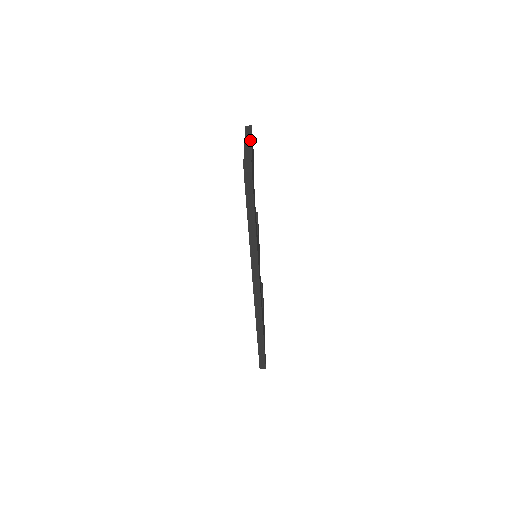
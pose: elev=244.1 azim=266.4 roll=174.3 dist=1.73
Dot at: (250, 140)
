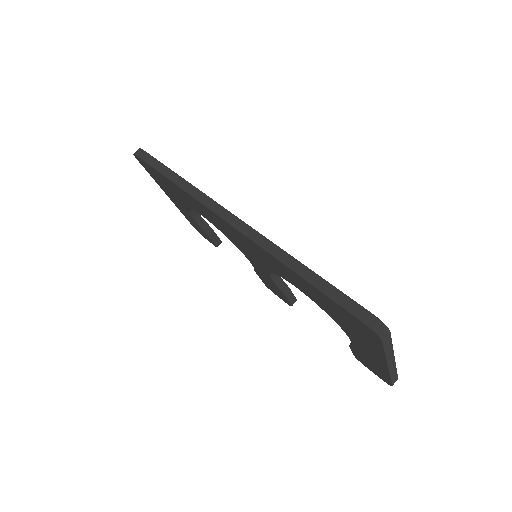
Dot at: occluded
